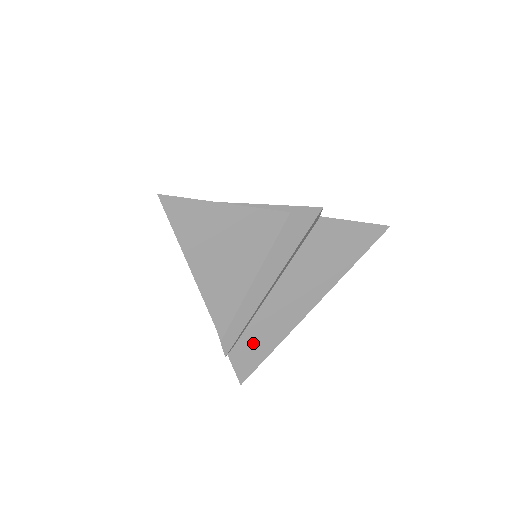
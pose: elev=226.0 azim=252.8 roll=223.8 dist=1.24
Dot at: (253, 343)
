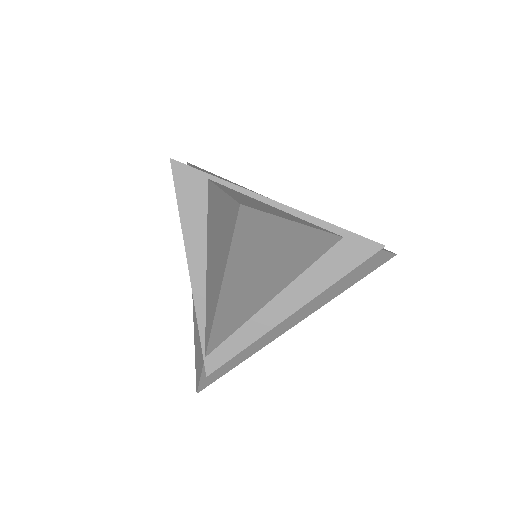
Dot at: occluded
